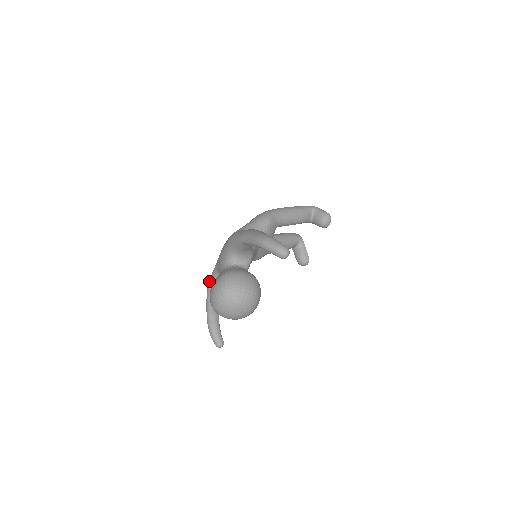
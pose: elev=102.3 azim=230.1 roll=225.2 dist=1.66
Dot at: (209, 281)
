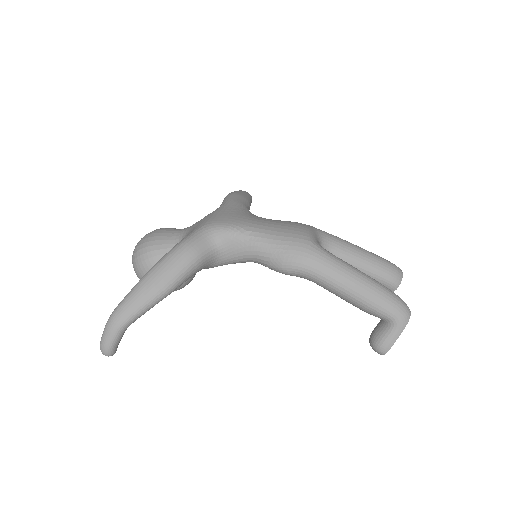
Dot at: (226, 196)
